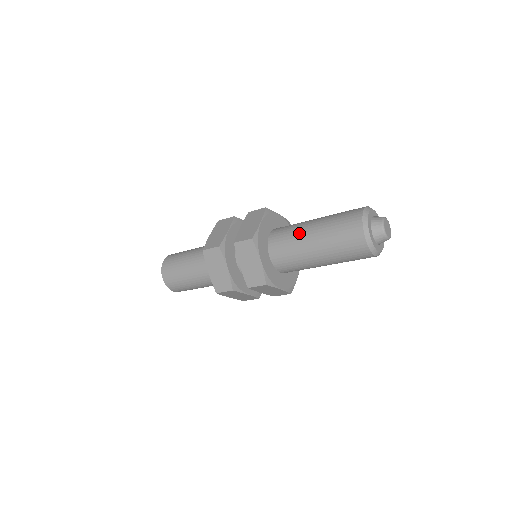
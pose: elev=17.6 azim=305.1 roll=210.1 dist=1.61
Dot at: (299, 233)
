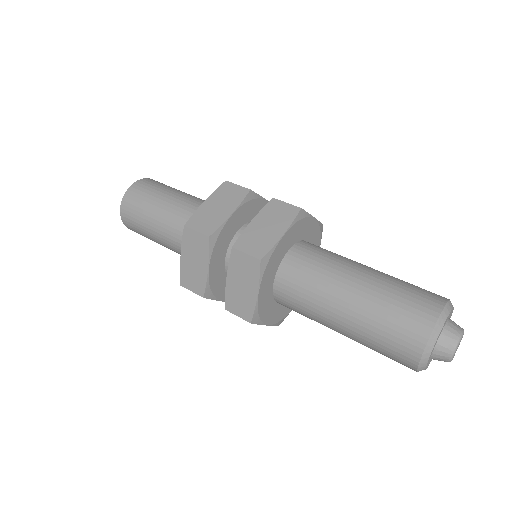
Dot at: (331, 282)
